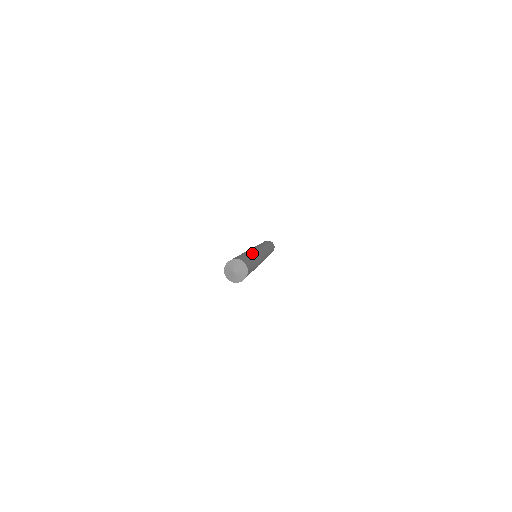
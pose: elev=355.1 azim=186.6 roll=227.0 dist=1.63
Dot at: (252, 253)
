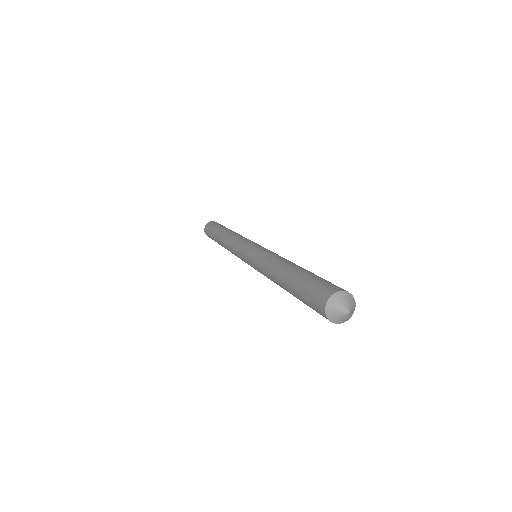
Dot at: (294, 263)
